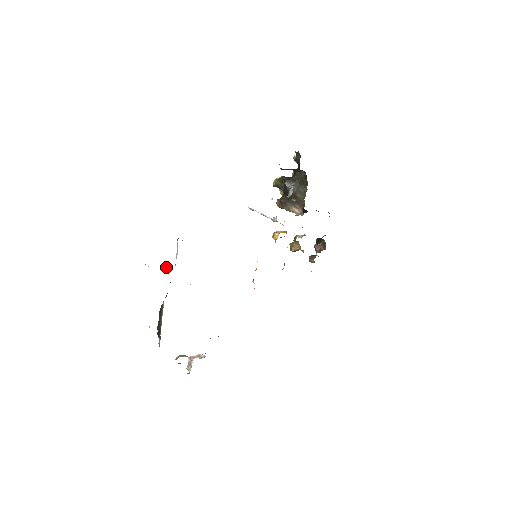
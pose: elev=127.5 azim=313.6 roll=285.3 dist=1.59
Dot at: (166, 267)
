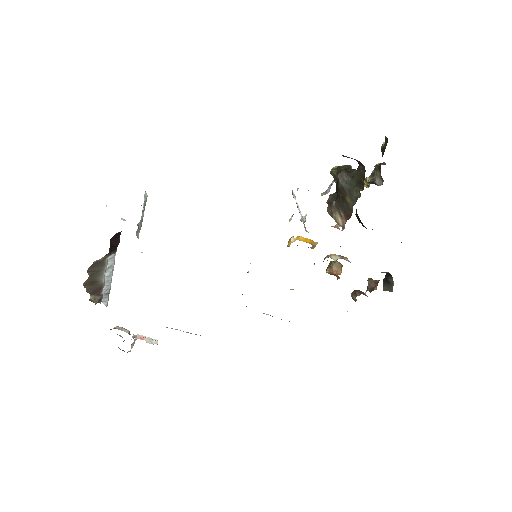
Dot at: (124, 219)
